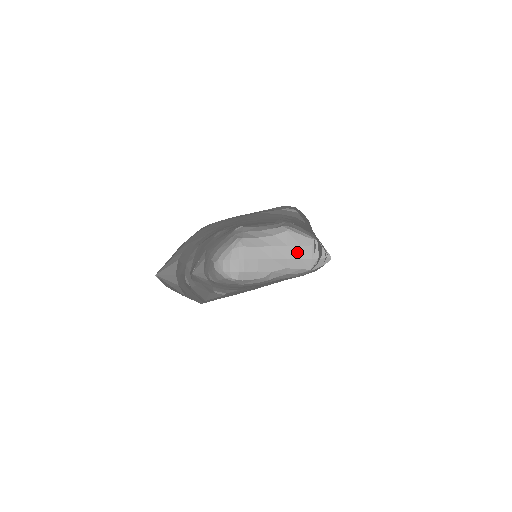
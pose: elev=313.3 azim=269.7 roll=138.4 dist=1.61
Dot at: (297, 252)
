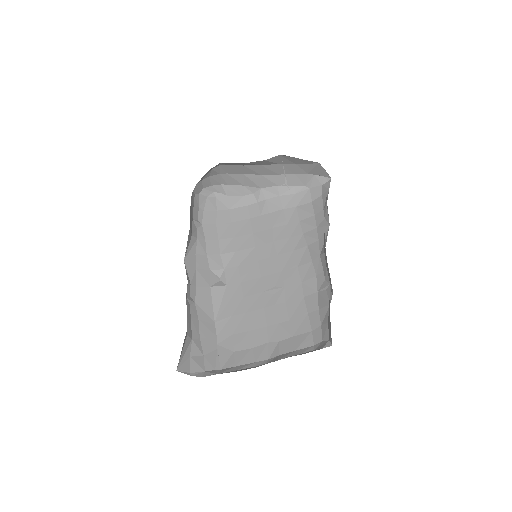
Dot at: (291, 169)
